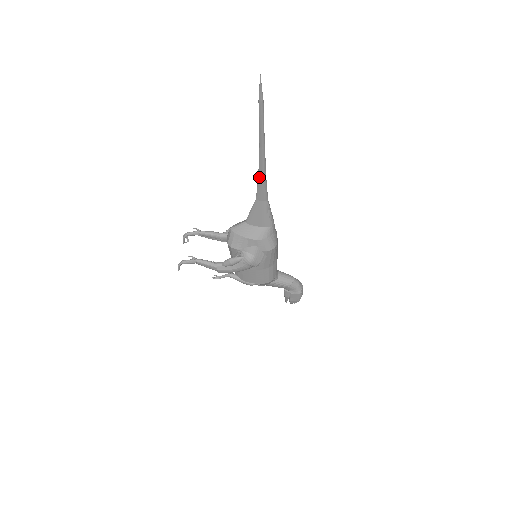
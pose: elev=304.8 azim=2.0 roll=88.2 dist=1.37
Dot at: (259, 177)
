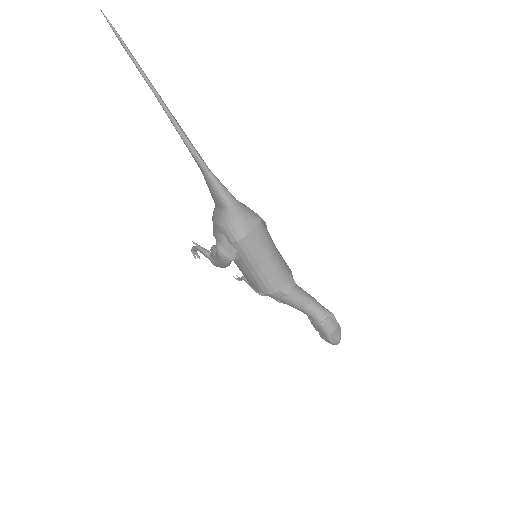
Dot at: (182, 139)
